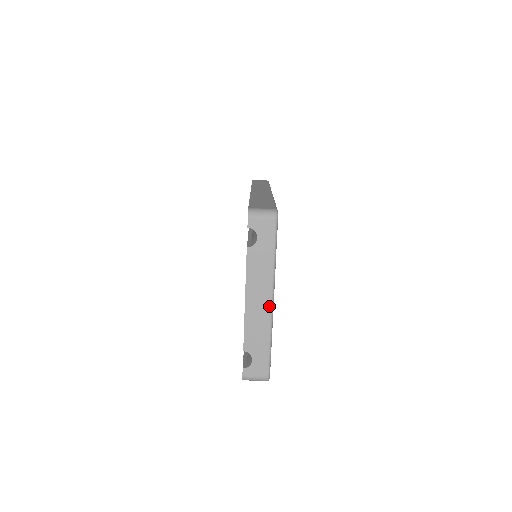
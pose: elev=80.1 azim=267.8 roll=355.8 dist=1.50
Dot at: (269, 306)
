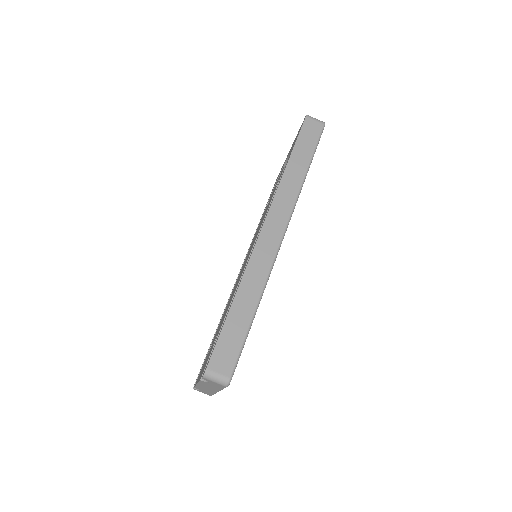
Dot at: (215, 392)
